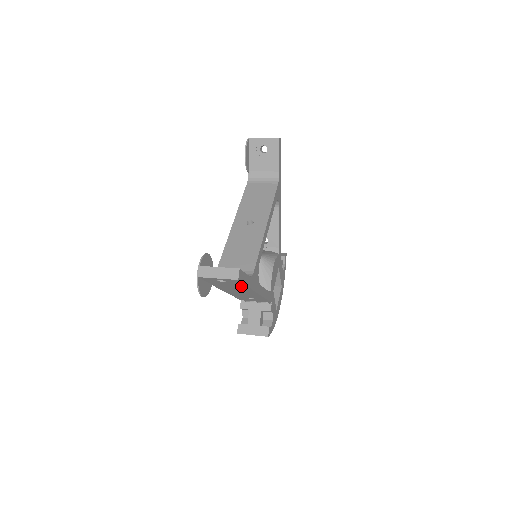
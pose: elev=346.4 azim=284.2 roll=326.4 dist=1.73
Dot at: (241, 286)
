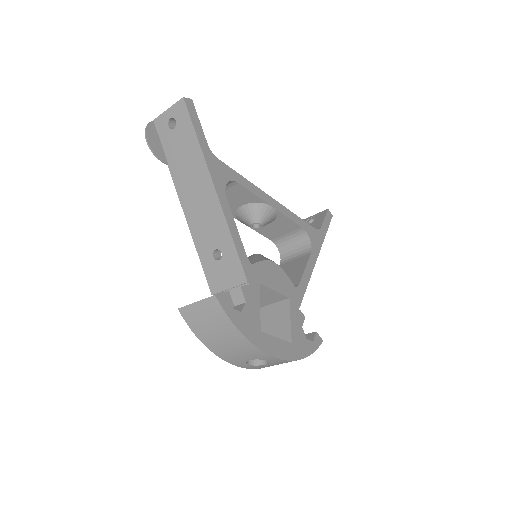
Dot at: (192, 145)
